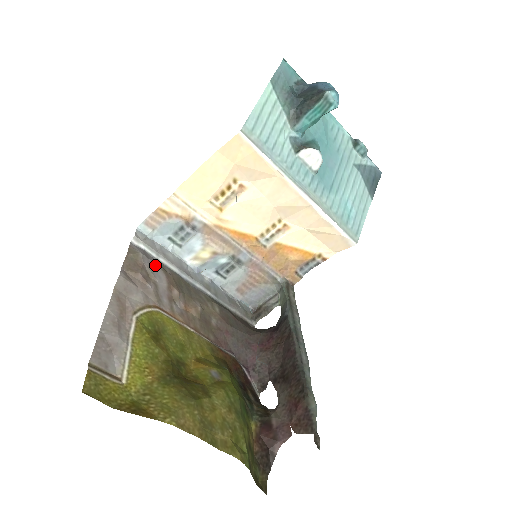
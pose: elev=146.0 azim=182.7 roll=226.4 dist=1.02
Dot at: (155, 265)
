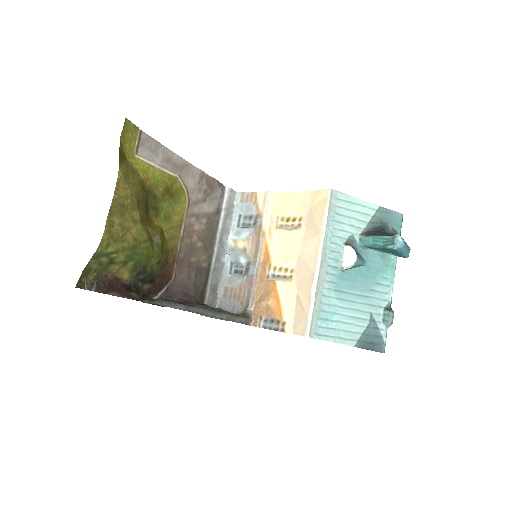
Dot at: (217, 203)
